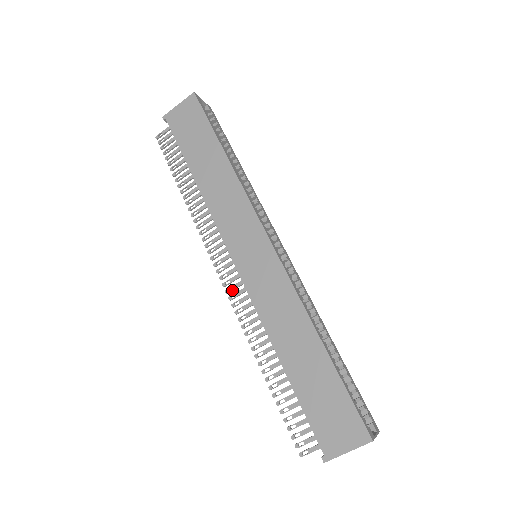
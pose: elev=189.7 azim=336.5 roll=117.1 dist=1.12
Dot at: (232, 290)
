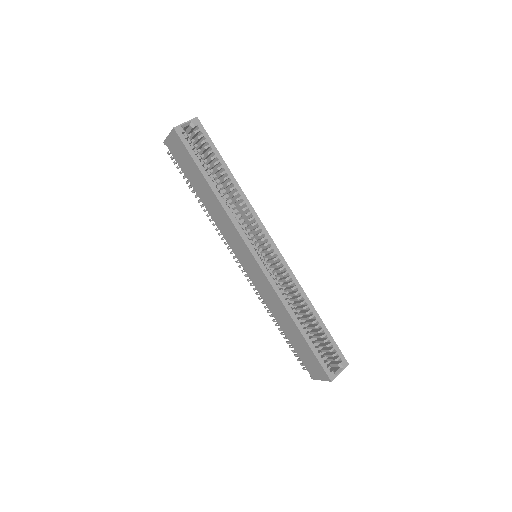
Dot at: (247, 276)
